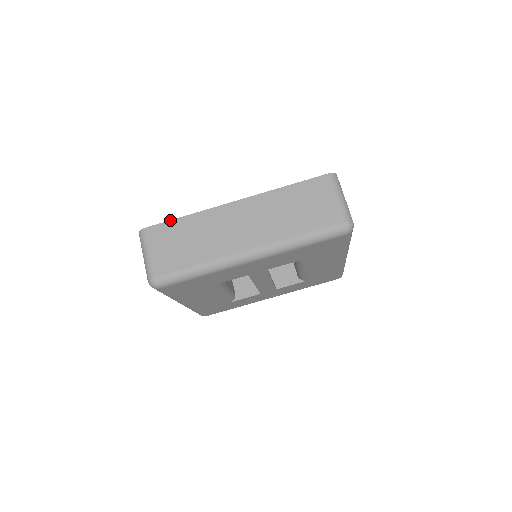
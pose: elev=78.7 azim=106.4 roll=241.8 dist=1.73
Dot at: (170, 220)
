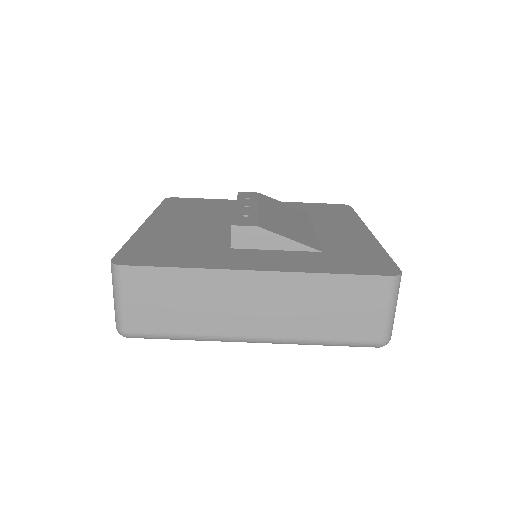
Dot at: (159, 267)
